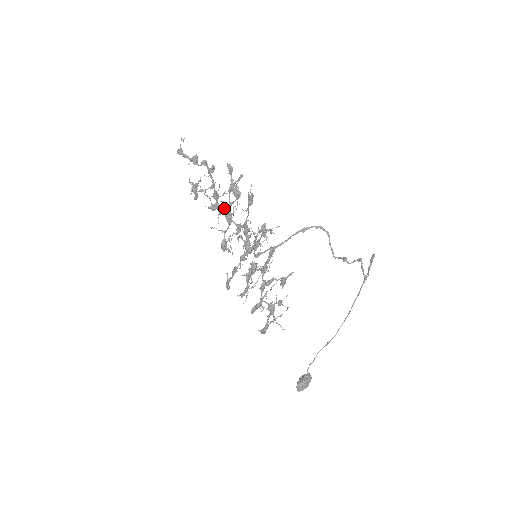
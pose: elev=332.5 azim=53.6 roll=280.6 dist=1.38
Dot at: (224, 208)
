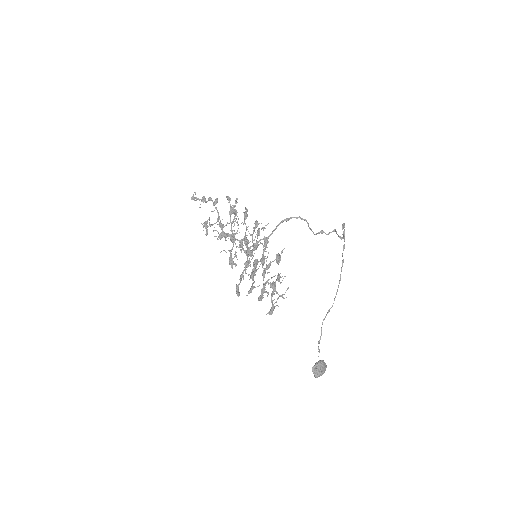
Dot at: (228, 233)
